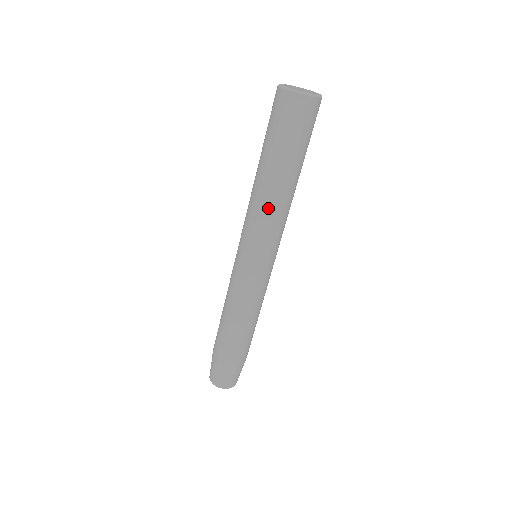
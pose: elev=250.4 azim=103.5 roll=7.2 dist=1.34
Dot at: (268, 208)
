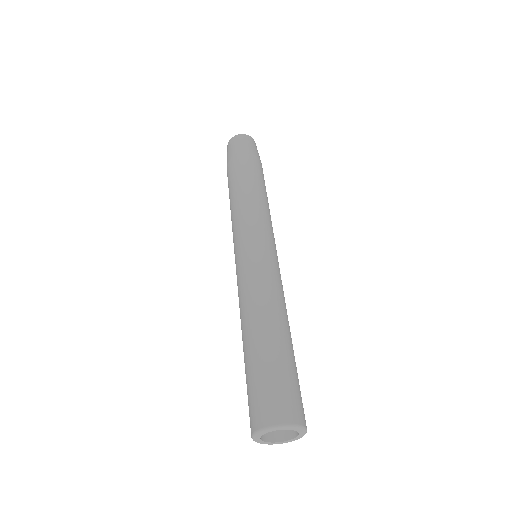
Dot at: occluded
